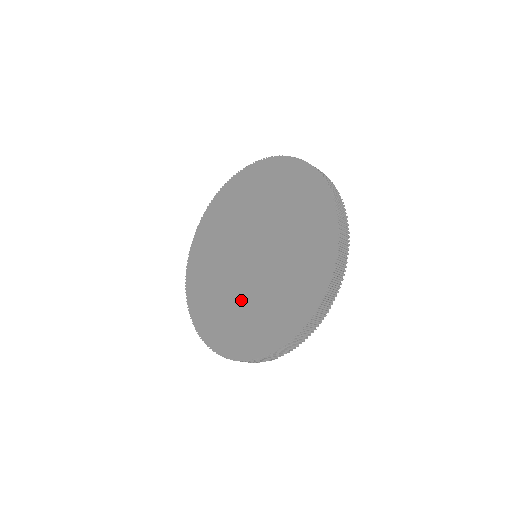
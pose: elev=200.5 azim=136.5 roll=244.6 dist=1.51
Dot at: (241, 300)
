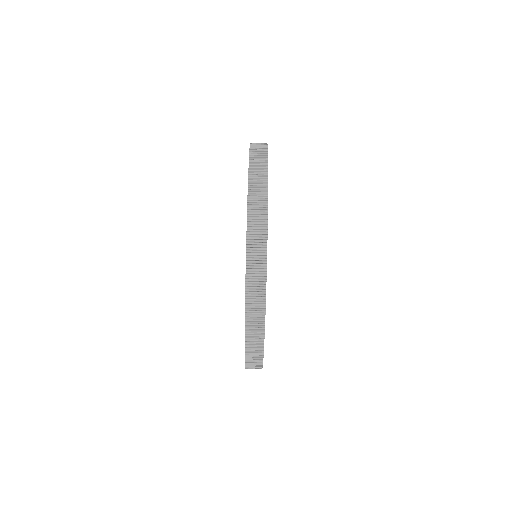
Dot at: occluded
